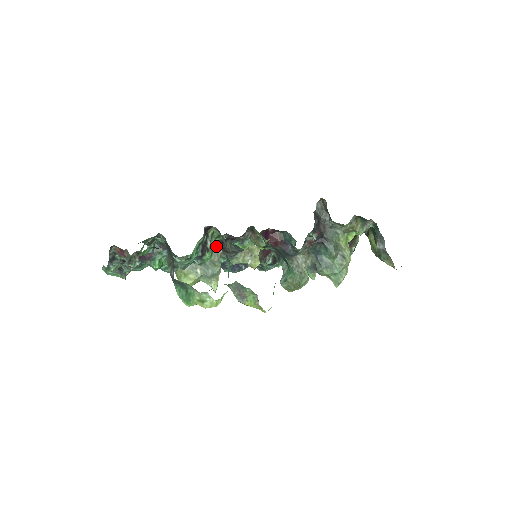
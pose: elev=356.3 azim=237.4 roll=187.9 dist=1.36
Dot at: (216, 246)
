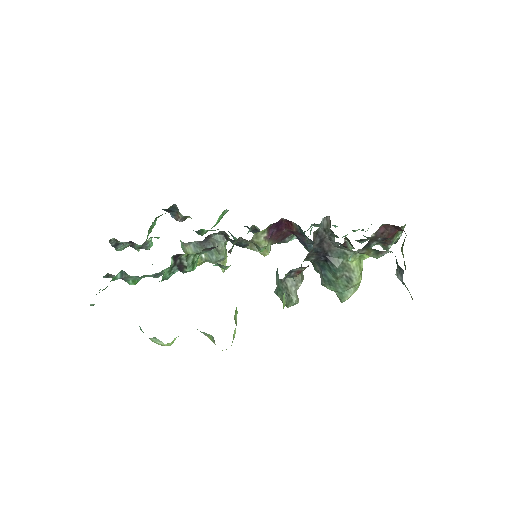
Dot at: (207, 250)
